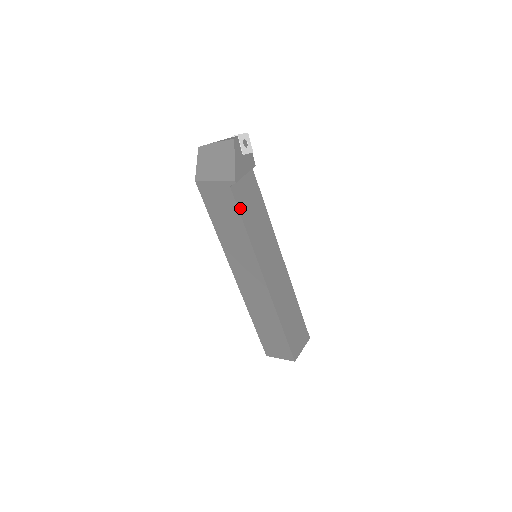
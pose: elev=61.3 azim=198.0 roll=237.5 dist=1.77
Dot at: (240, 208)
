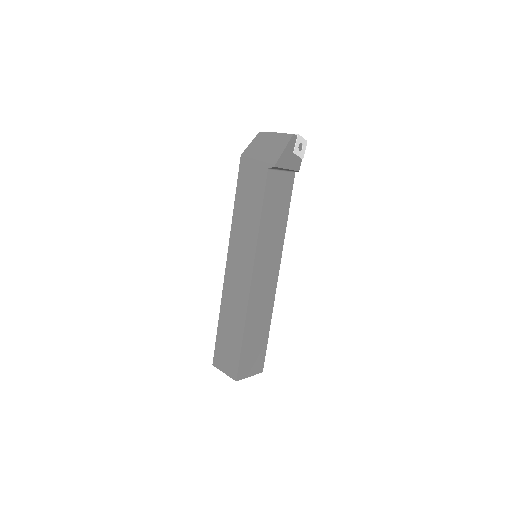
Dot at: (266, 194)
